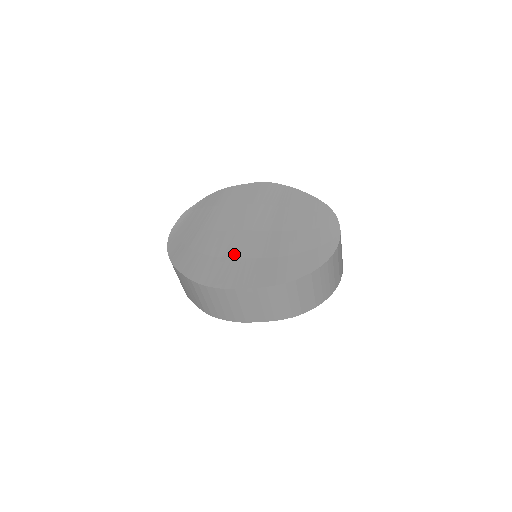
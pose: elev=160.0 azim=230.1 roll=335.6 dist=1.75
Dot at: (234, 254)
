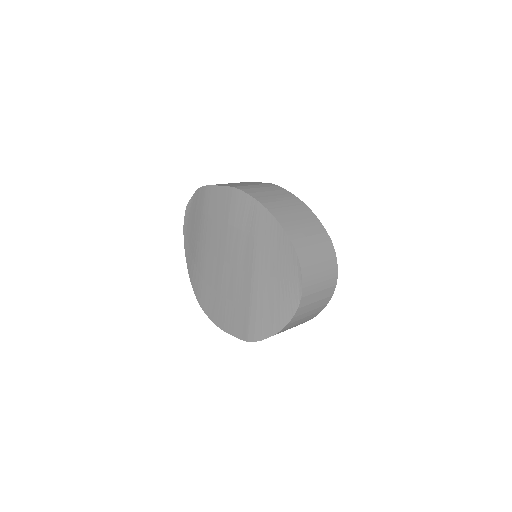
Dot at: (221, 290)
